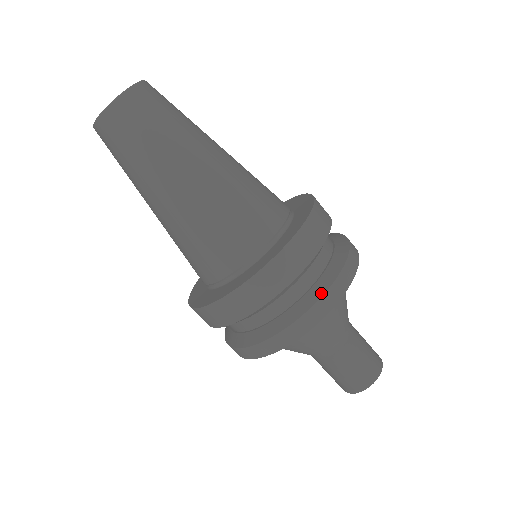
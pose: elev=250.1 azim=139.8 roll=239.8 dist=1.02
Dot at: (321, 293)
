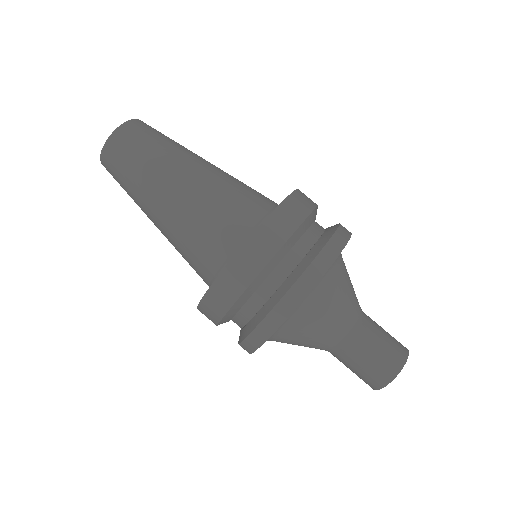
Dot at: (273, 304)
